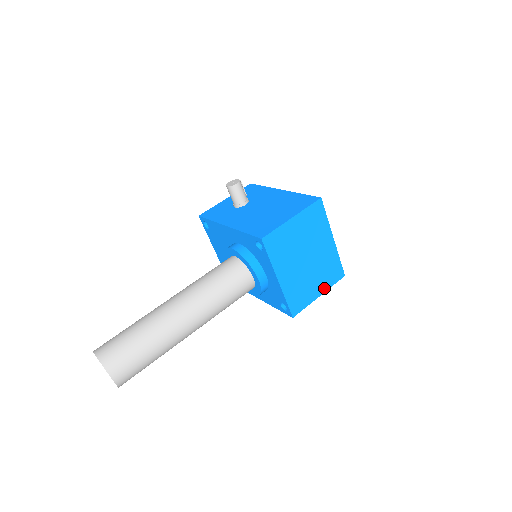
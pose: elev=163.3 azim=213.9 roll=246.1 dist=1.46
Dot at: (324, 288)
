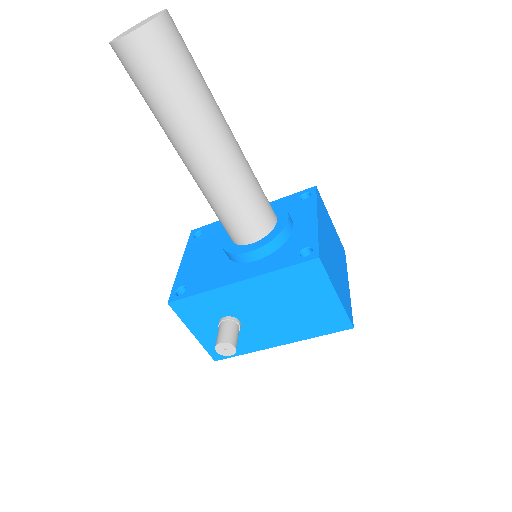
Dot at: (340, 298)
